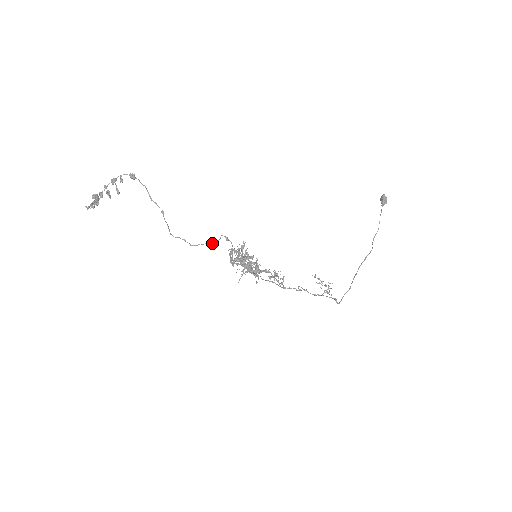
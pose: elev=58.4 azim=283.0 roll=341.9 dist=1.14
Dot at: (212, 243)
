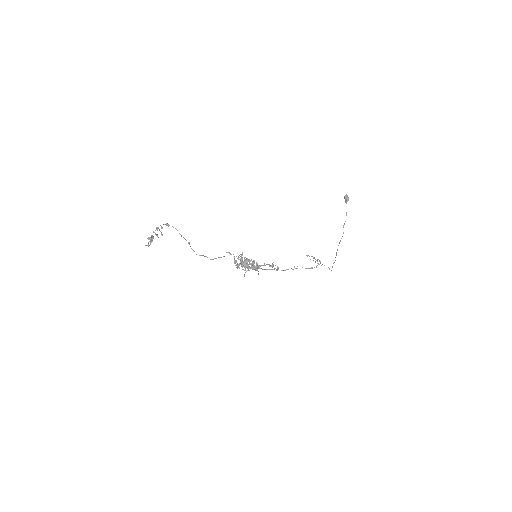
Dot at: occluded
